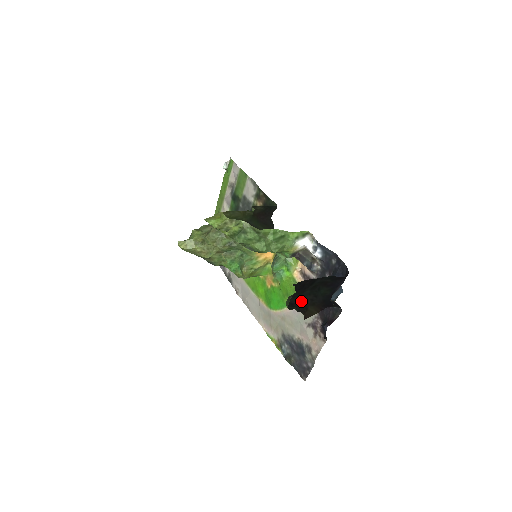
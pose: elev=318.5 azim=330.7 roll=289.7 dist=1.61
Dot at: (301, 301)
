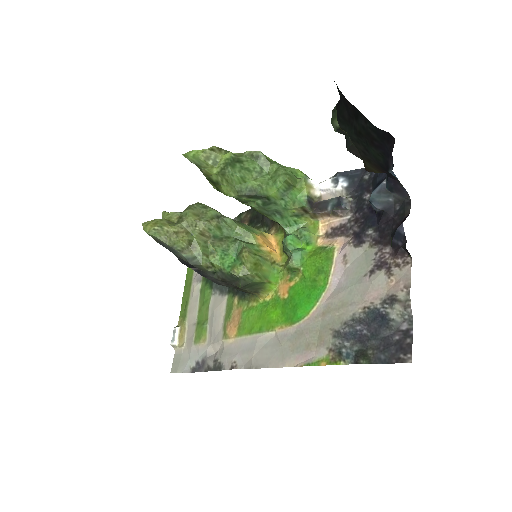
Dot at: occluded
